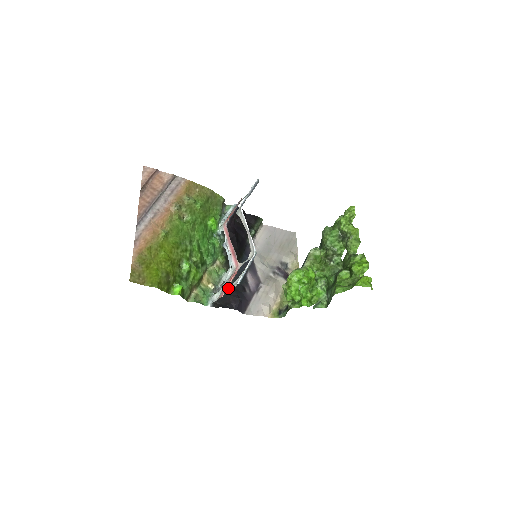
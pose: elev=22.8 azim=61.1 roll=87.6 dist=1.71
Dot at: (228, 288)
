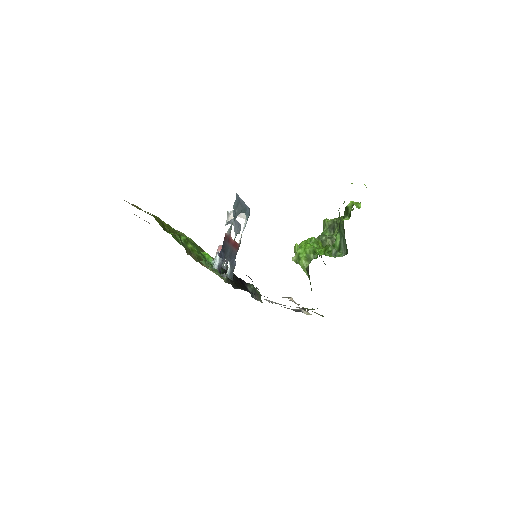
Dot at: (229, 228)
